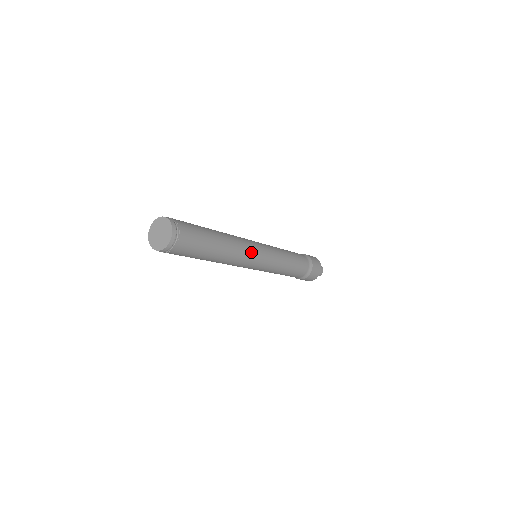
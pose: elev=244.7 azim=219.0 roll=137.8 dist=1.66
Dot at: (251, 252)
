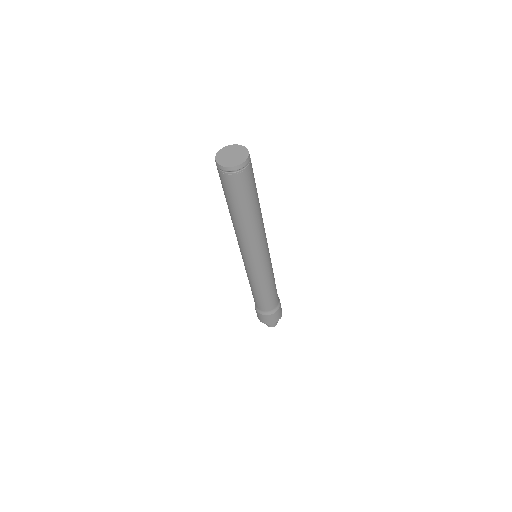
Dot at: occluded
